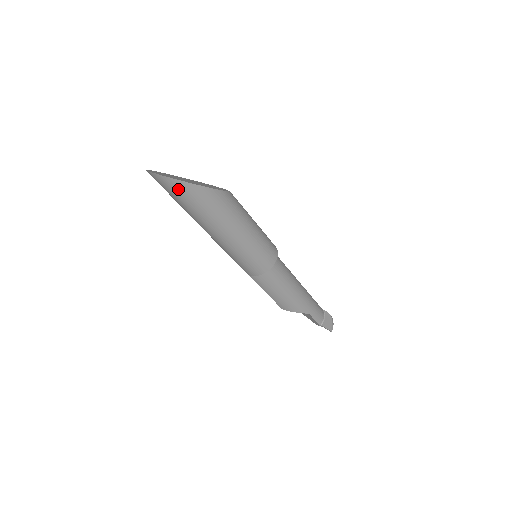
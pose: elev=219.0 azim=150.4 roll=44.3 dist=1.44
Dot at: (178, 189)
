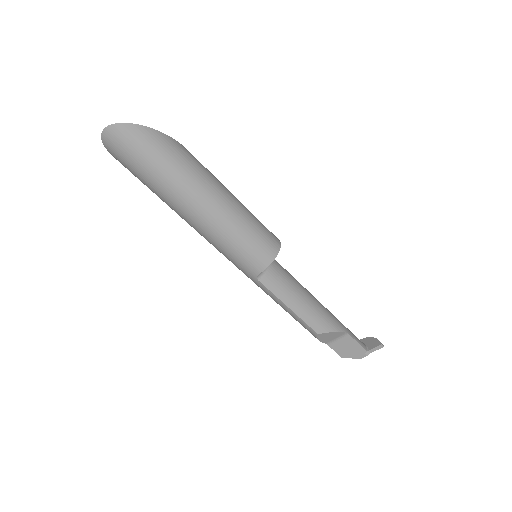
Dot at: (146, 140)
